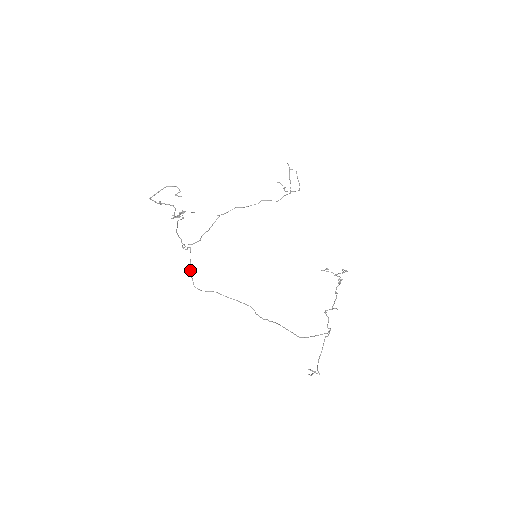
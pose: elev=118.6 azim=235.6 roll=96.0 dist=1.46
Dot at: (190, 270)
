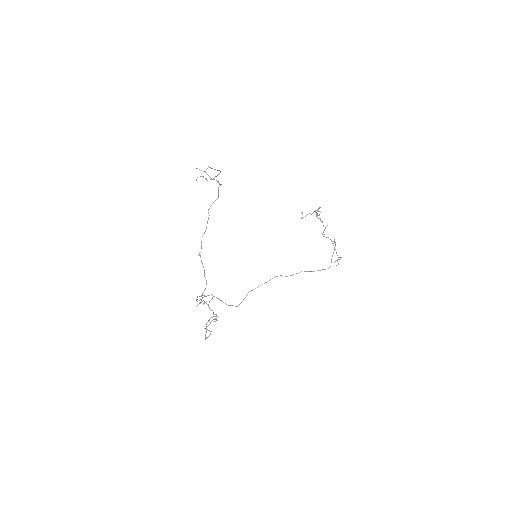
Dot at: occluded
